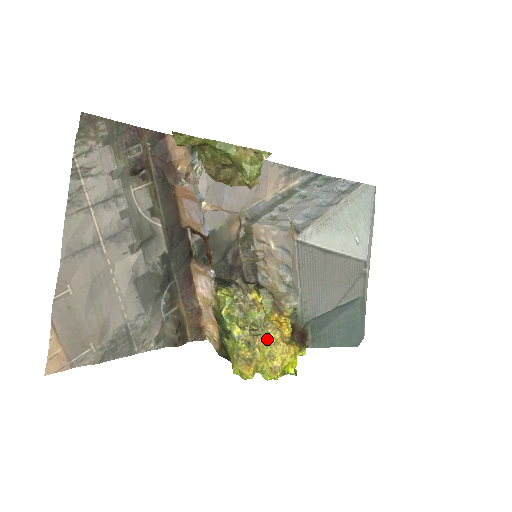
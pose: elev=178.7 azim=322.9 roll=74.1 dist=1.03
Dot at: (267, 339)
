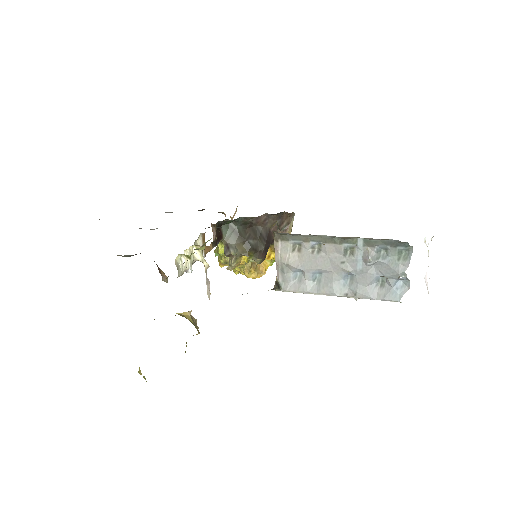
Dot at: occluded
